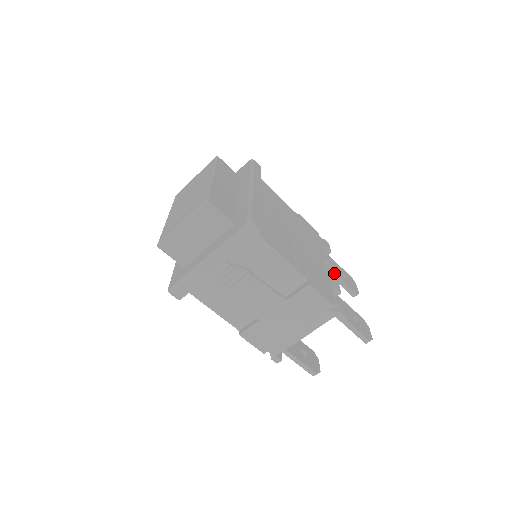
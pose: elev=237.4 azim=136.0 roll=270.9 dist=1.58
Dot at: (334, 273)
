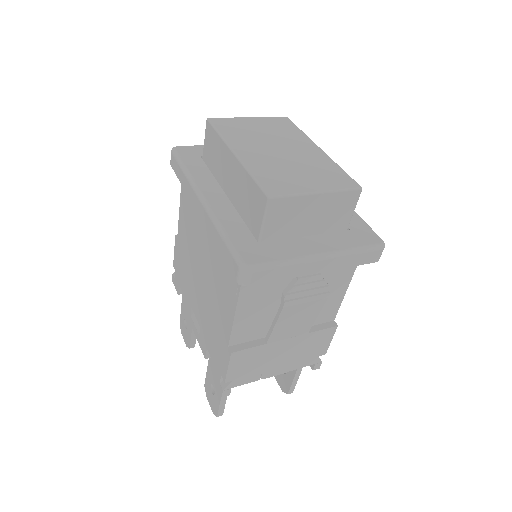
Dot at: occluded
